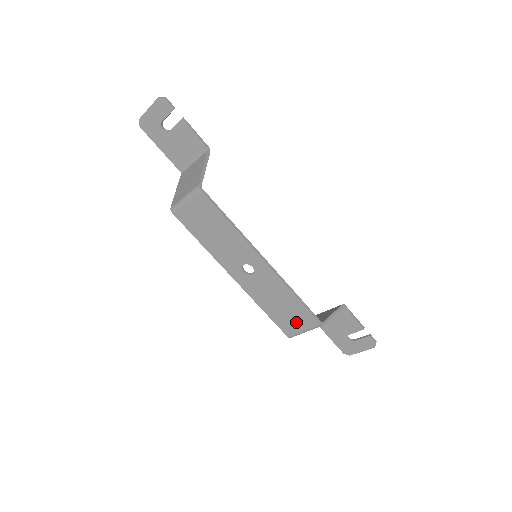
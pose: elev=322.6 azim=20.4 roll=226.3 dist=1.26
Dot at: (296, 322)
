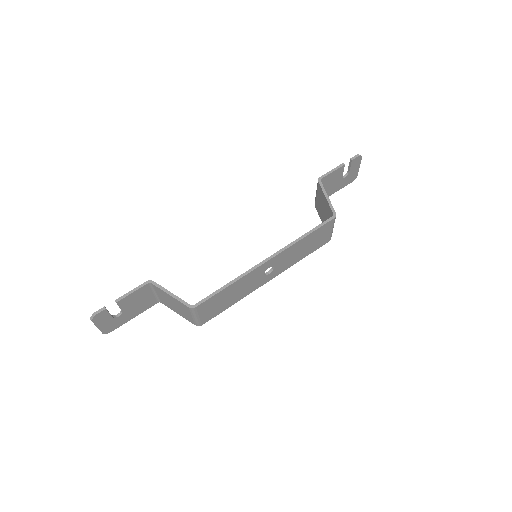
Dot at: (323, 235)
